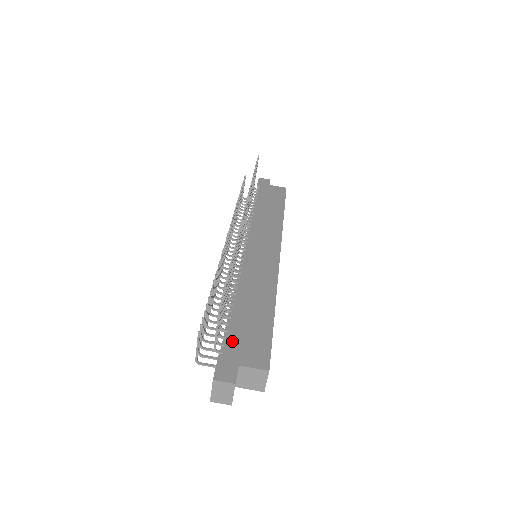
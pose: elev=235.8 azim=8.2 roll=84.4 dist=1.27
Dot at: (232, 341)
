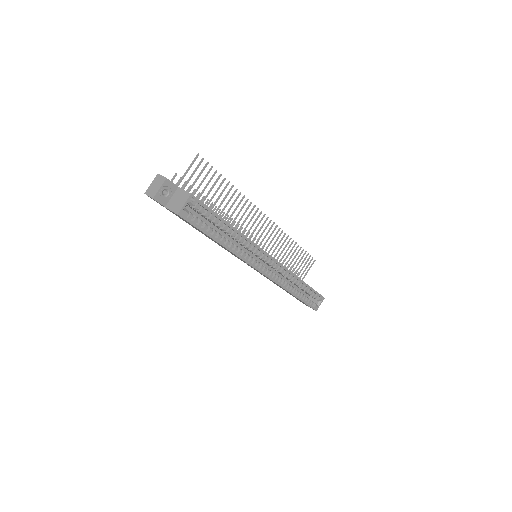
Dot at: occluded
